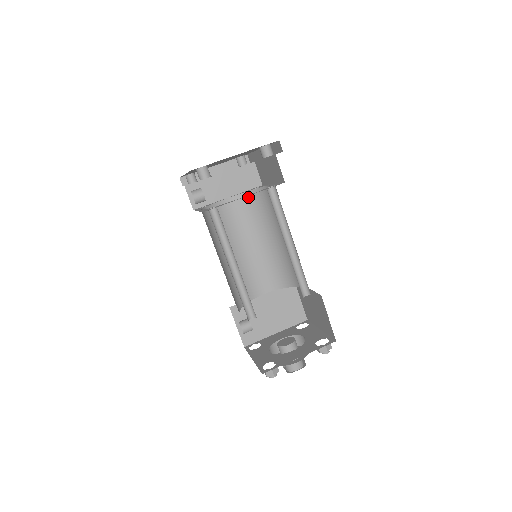
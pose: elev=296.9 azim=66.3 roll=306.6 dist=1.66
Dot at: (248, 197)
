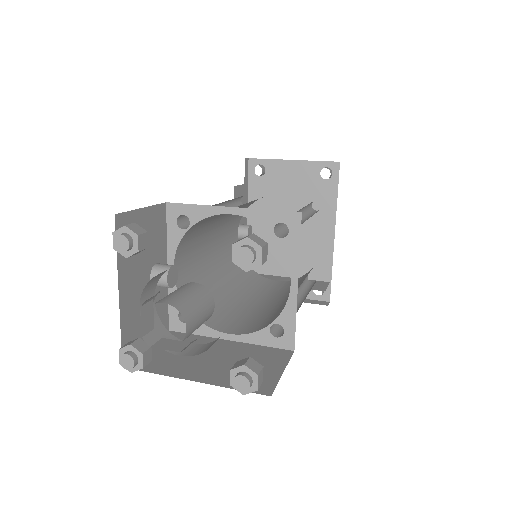
Dot at: occluded
